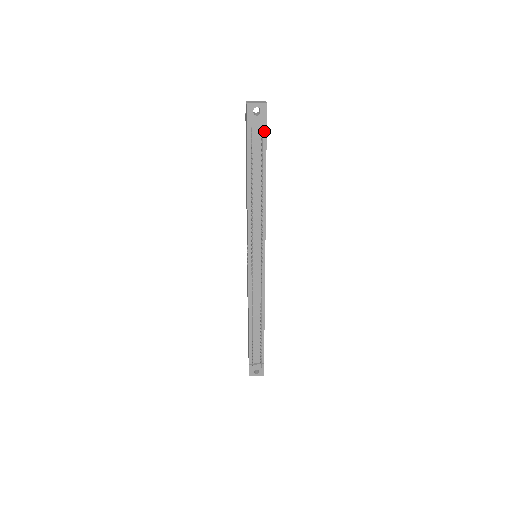
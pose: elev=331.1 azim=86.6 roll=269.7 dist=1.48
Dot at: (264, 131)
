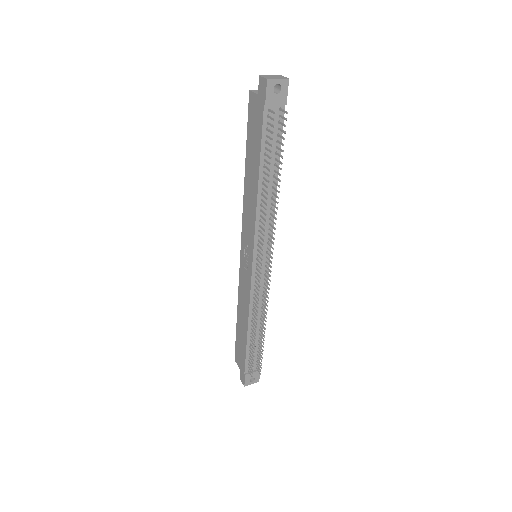
Dot at: (282, 112)
